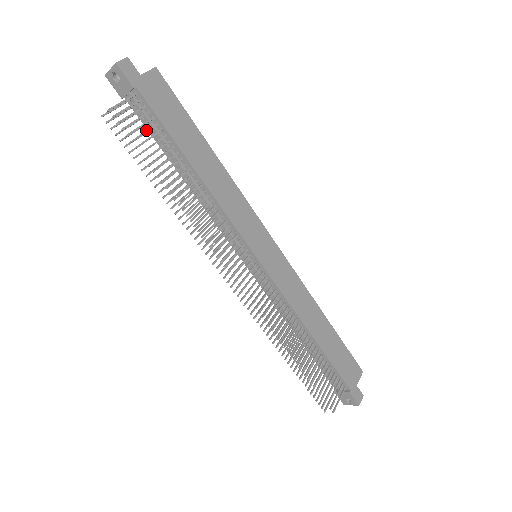
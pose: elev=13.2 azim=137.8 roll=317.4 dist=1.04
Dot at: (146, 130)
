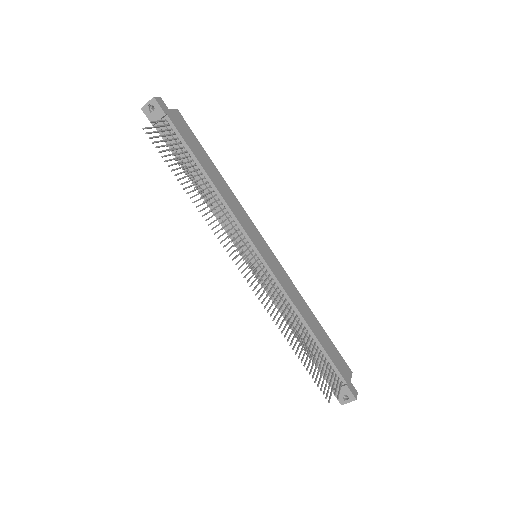
Dot at: (175, 143)
